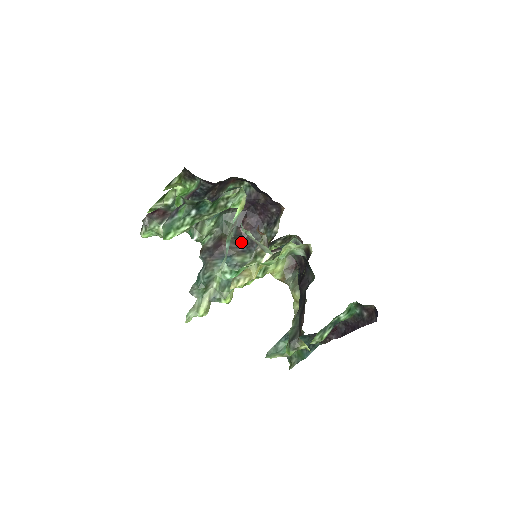
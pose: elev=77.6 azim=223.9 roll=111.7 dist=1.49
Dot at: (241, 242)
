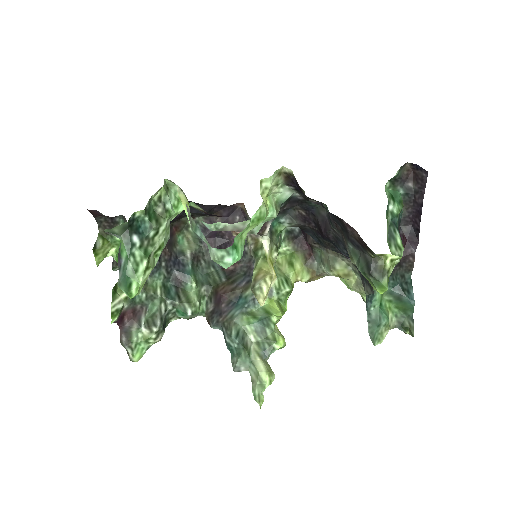
Dot at: (238, 277)
